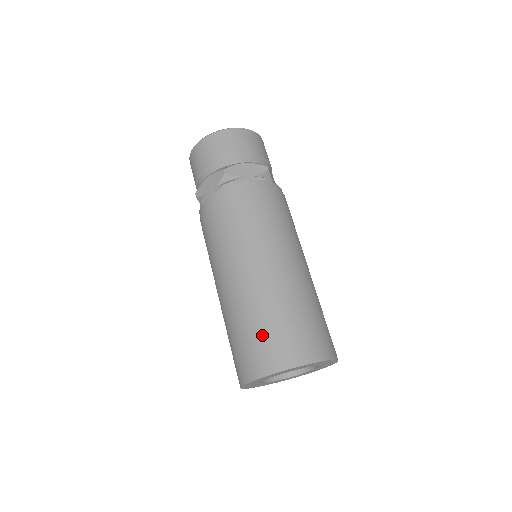
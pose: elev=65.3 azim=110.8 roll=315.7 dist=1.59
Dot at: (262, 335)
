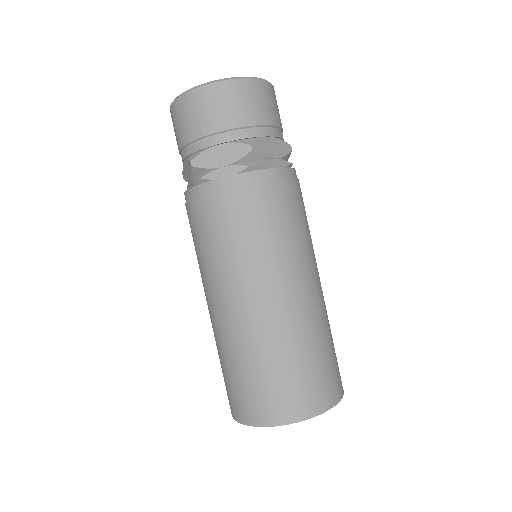
Dot at: (234, 382)
